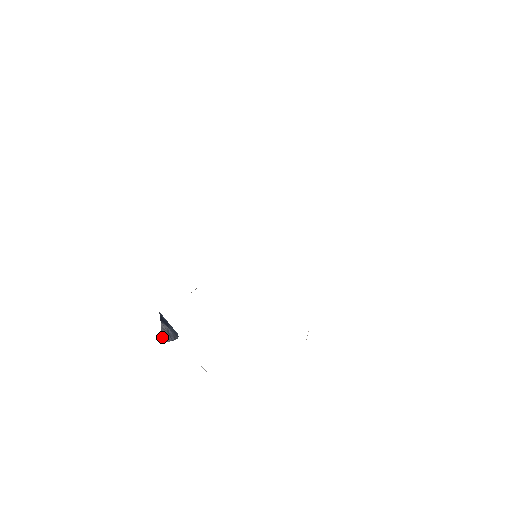
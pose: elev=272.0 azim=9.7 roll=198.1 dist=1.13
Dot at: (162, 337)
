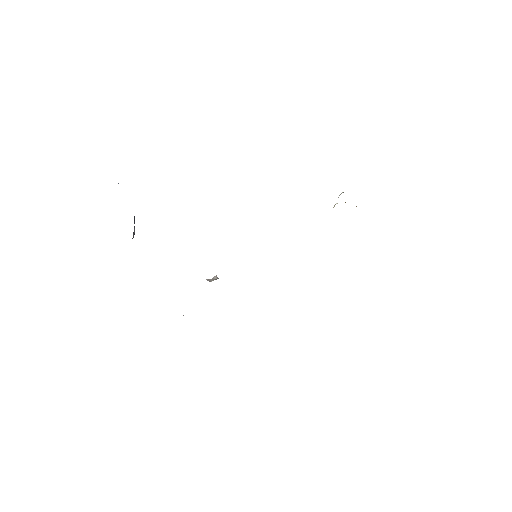
Dot at: (133, 233)
